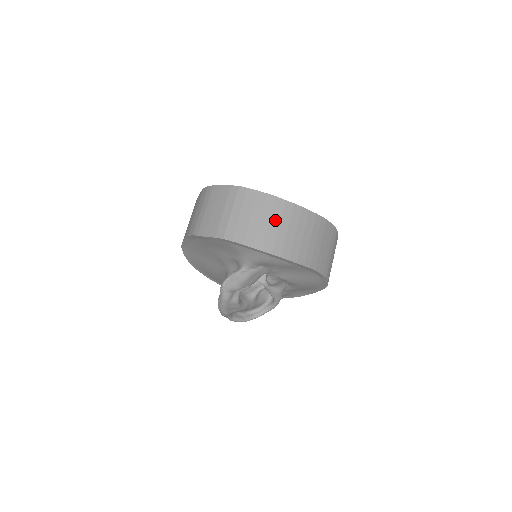
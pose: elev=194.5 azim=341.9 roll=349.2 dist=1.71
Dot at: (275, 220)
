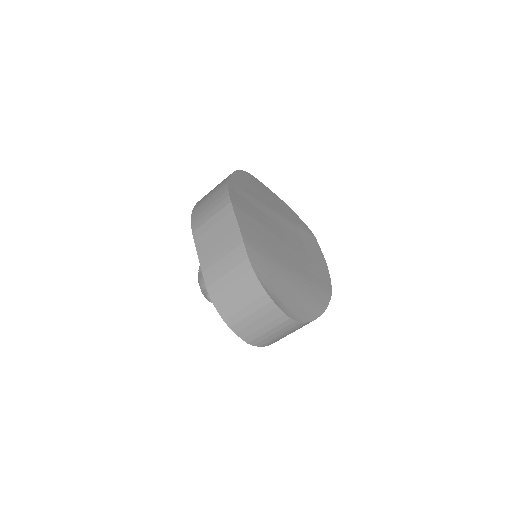
Dot at: (281, 332)
